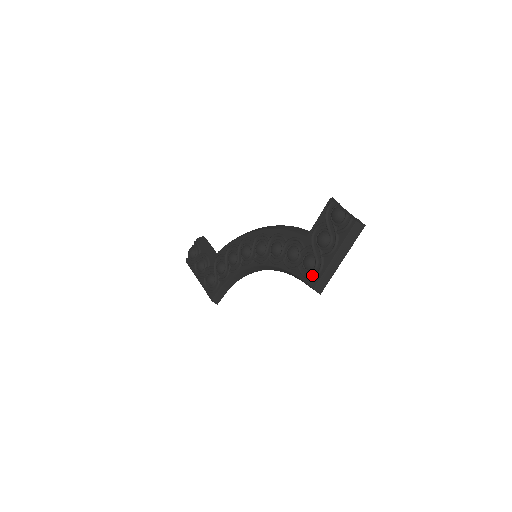
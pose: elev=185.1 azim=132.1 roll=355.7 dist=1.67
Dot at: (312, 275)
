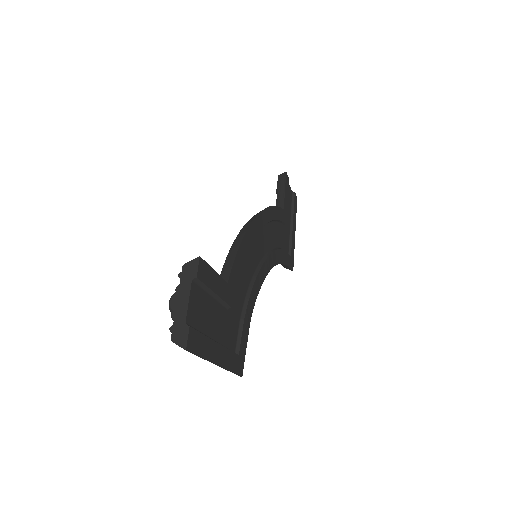
Dot at: occluded
